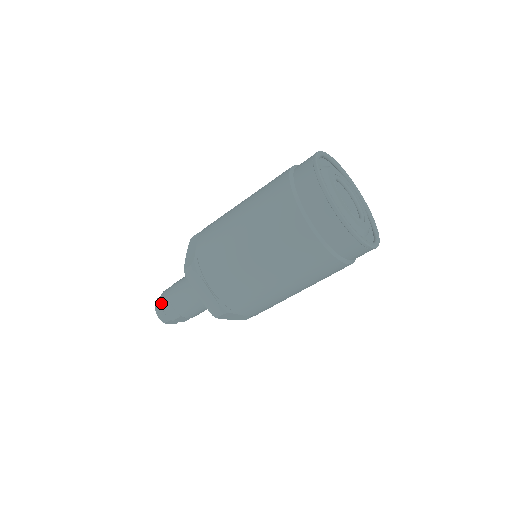
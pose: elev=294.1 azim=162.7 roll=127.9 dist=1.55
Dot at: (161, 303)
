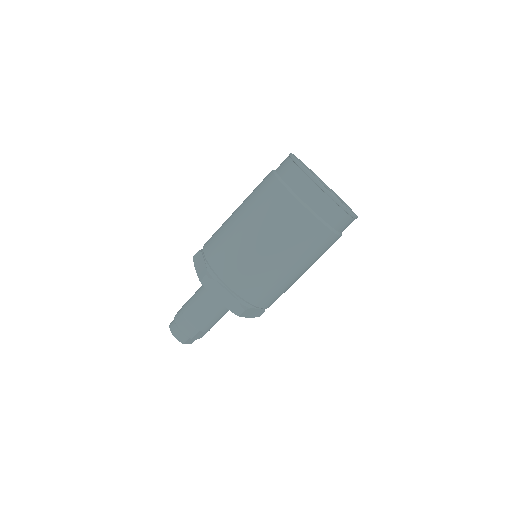
Dot at: (177, 325)
